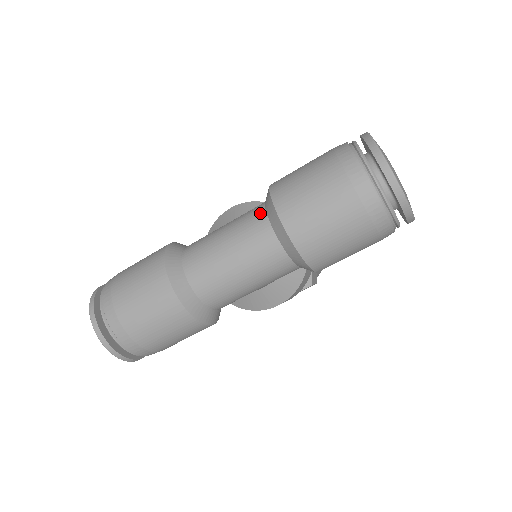
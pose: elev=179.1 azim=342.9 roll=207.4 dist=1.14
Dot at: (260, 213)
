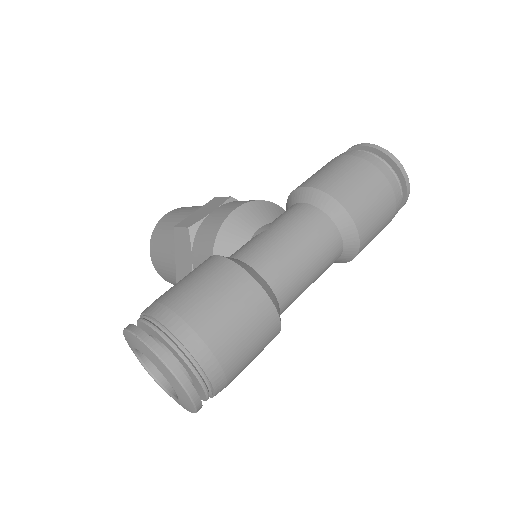
Dot at: (321, 216)
